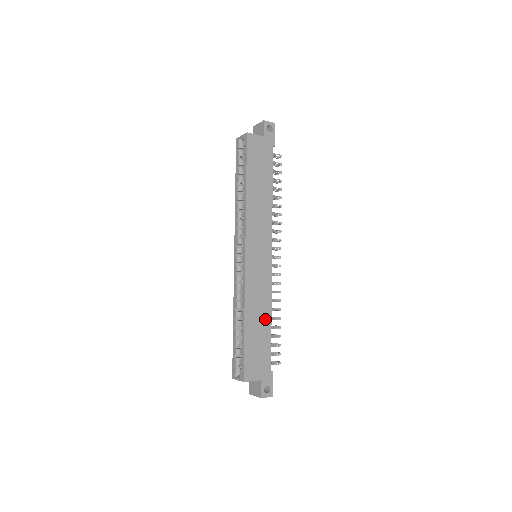
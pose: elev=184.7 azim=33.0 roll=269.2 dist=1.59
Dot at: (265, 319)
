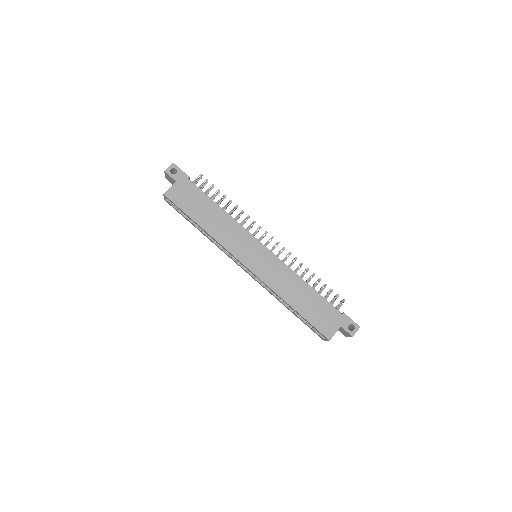
Dot at: (303, 289)
